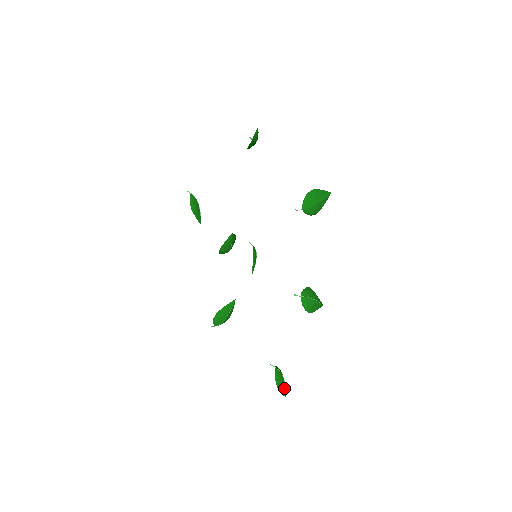
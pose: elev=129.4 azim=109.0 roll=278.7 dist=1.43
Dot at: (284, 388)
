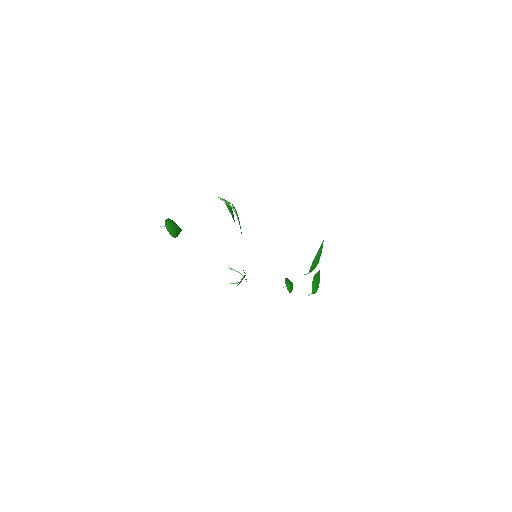
Dot at: occluded
